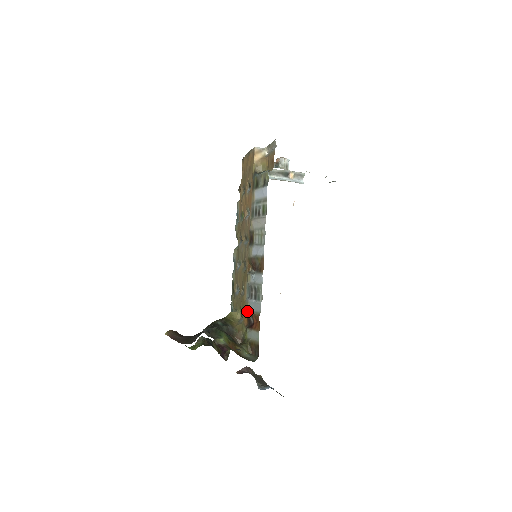
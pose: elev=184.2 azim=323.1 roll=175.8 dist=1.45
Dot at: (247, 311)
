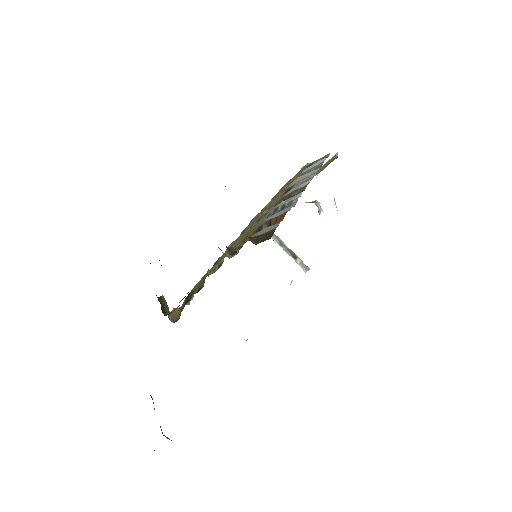
Dot at: (259, 226)
